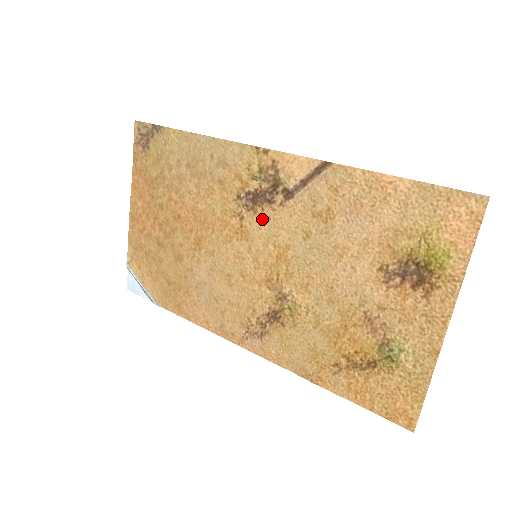
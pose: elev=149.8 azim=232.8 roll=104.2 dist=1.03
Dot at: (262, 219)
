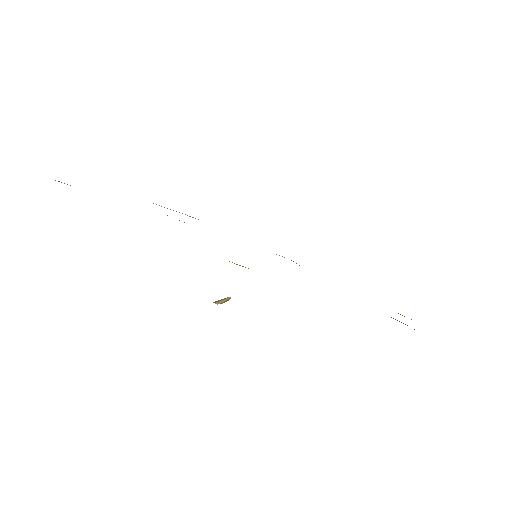
Dot at: occluded
